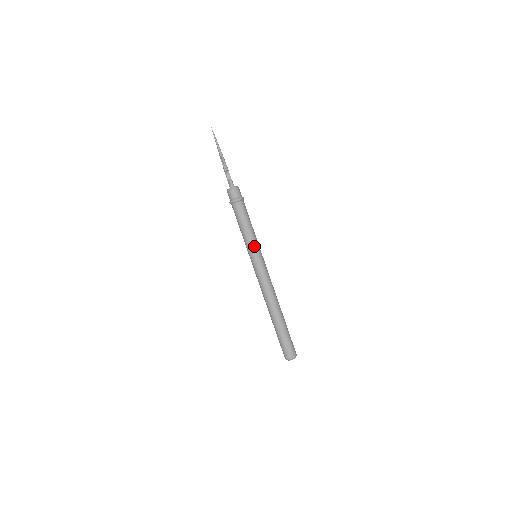
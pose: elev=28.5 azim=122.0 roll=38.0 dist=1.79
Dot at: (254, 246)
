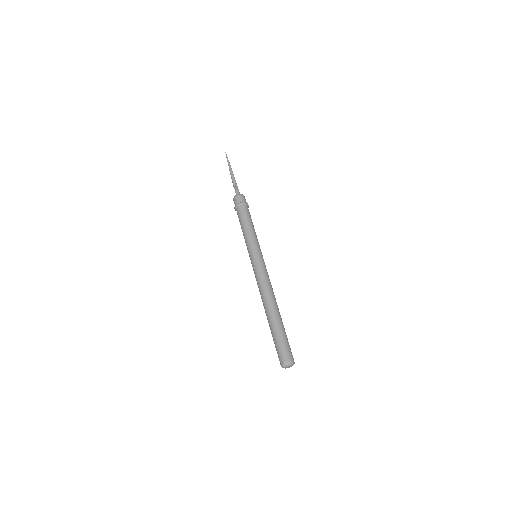
Dot at: (250, 245)
